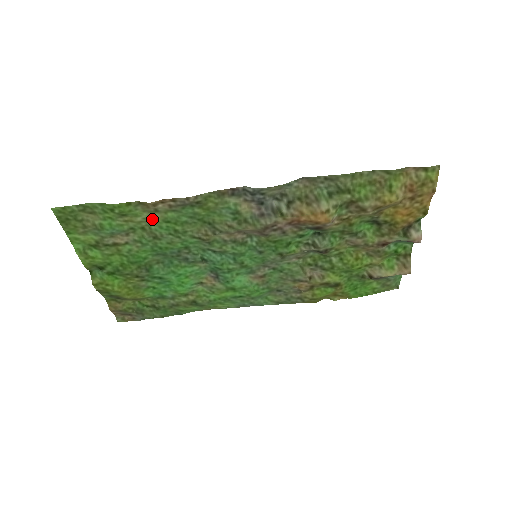
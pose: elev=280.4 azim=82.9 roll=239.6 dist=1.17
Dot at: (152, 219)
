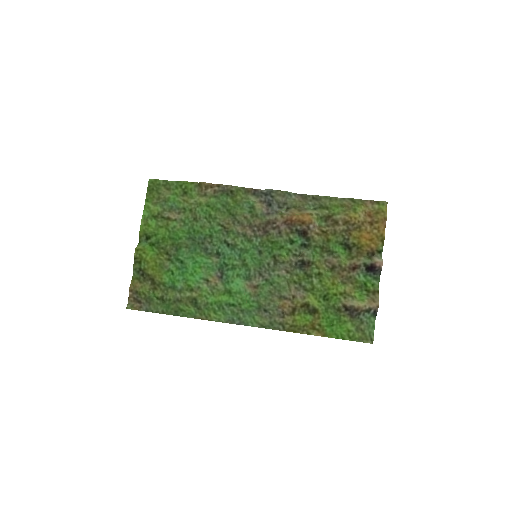
Dot at: (200, 202)
